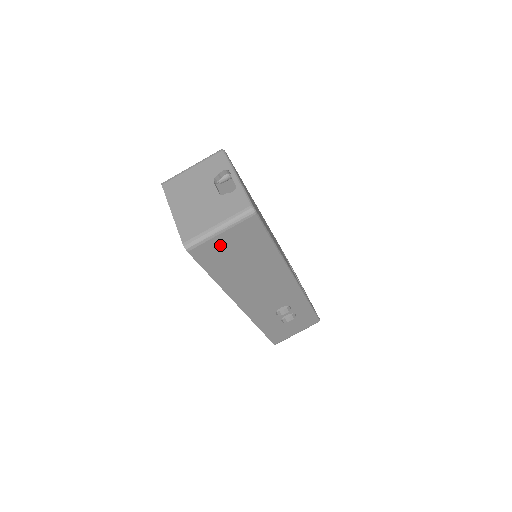
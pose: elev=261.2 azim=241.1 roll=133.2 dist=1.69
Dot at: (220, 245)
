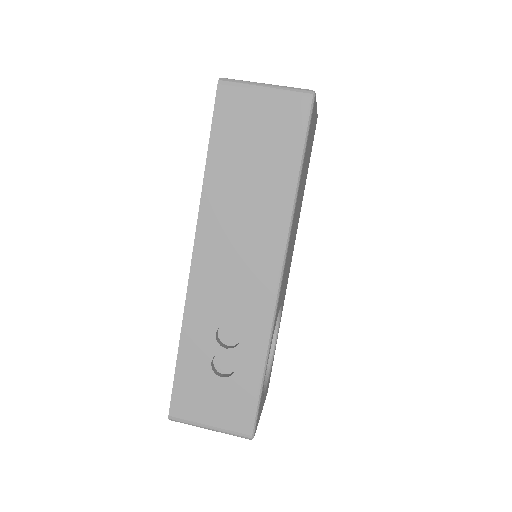
Dot at: (251, 109)
